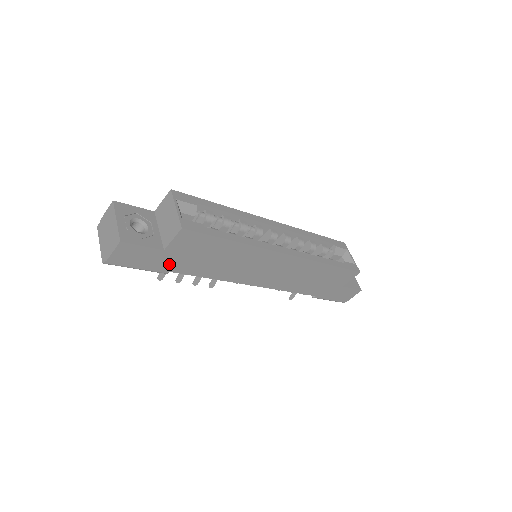
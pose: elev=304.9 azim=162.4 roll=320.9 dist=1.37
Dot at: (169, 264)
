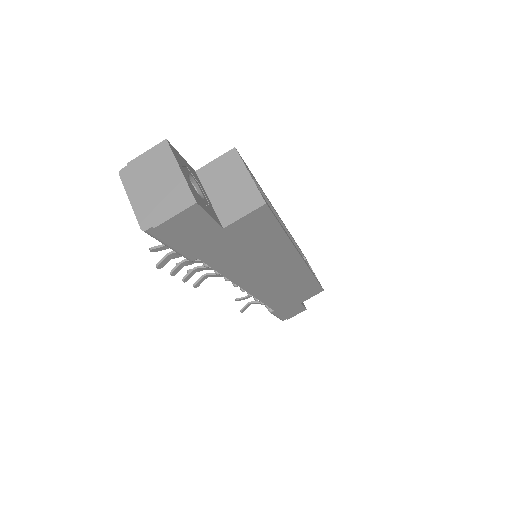
Dot at: (209, 249)
